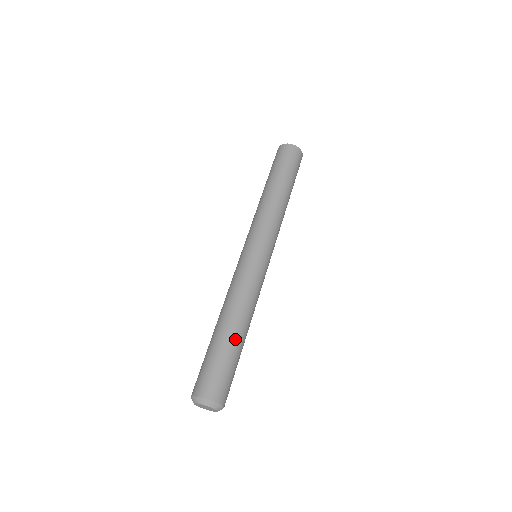
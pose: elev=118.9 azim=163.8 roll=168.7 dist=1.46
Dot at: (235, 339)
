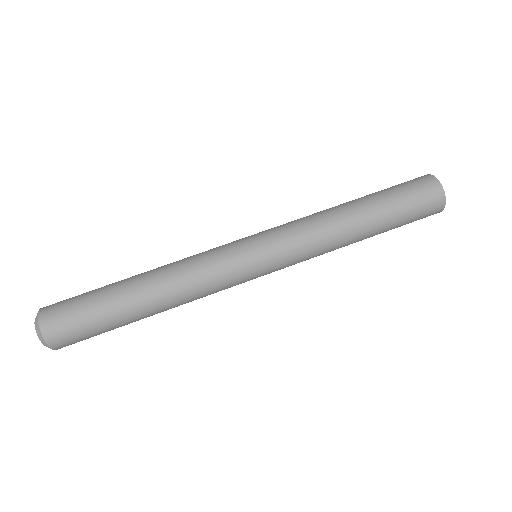
Dot at: (127, 303)
